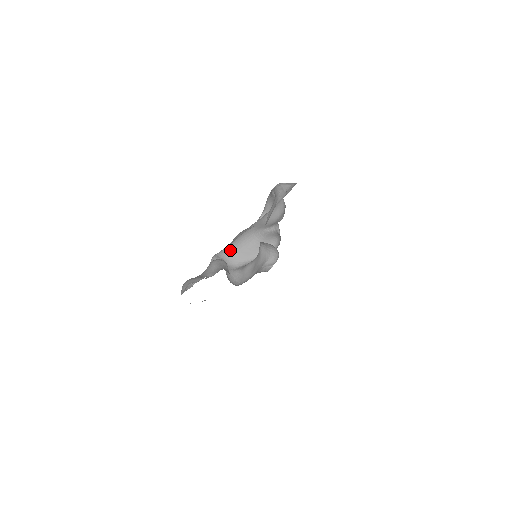
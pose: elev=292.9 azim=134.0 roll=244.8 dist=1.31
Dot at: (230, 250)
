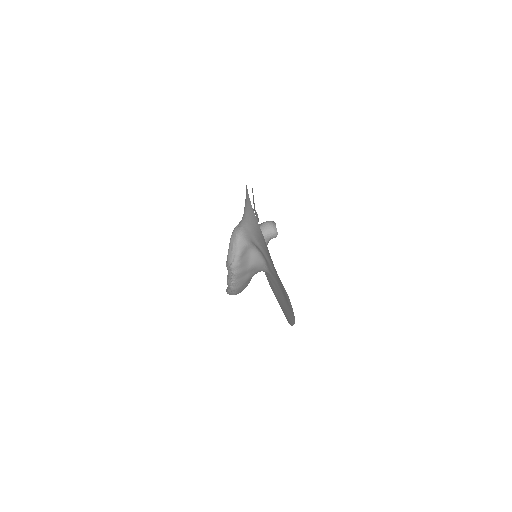
Dot at: occluded
